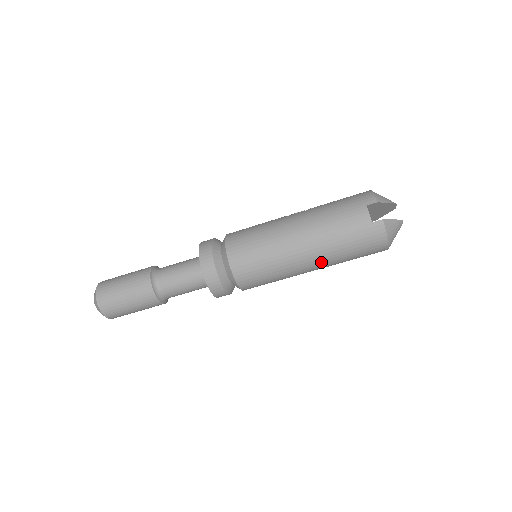
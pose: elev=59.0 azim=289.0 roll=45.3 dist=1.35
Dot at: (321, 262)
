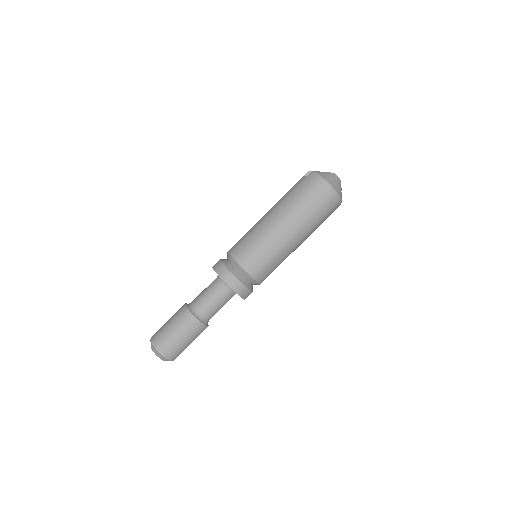
Dot at: (289, 218)
